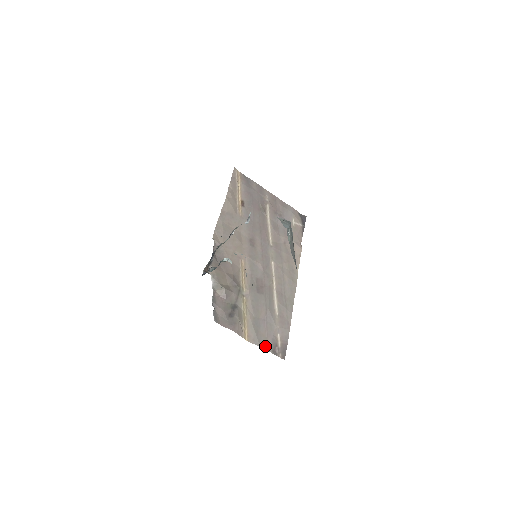
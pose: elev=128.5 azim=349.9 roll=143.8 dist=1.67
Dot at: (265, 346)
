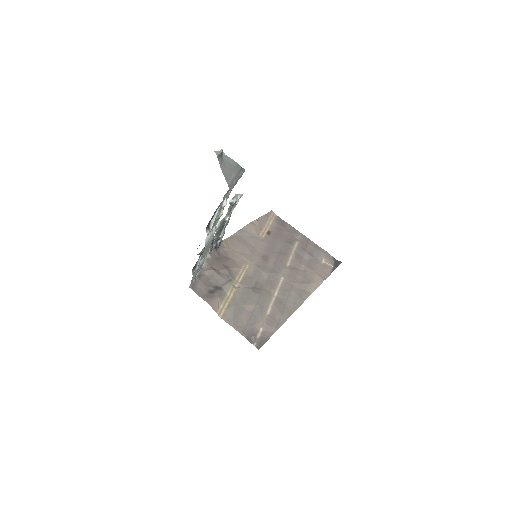
Dot at: (240, 329)
